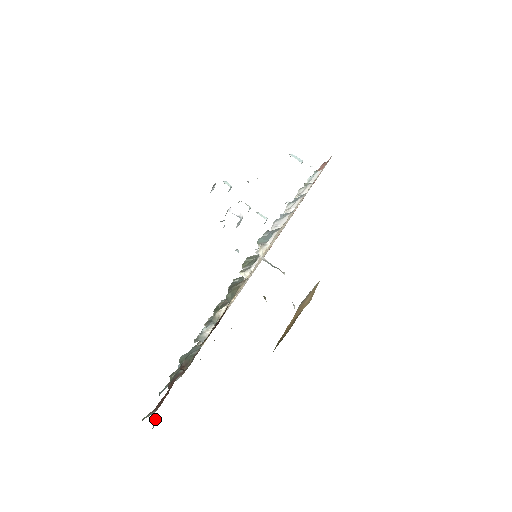
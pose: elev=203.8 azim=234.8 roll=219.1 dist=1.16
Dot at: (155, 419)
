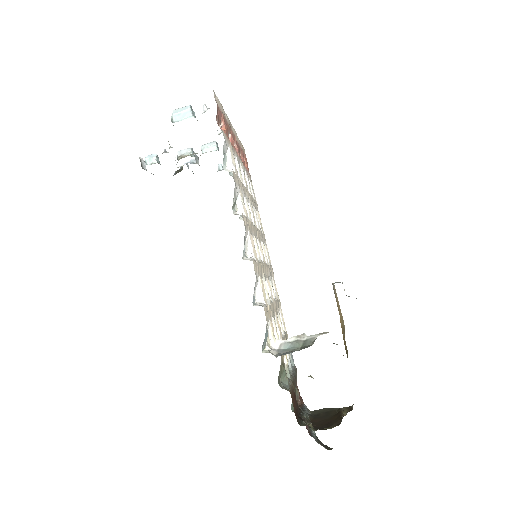
Dot at: (311, 429)
